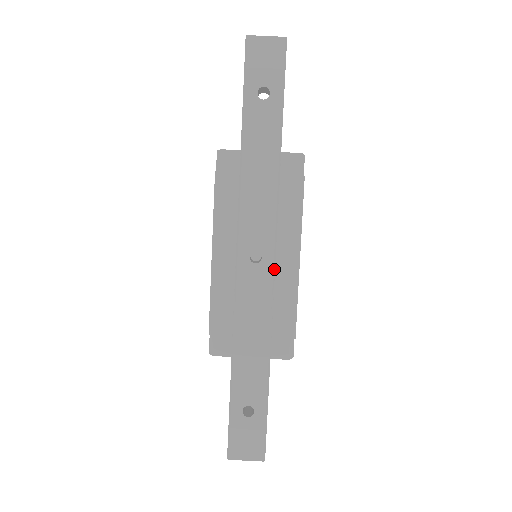
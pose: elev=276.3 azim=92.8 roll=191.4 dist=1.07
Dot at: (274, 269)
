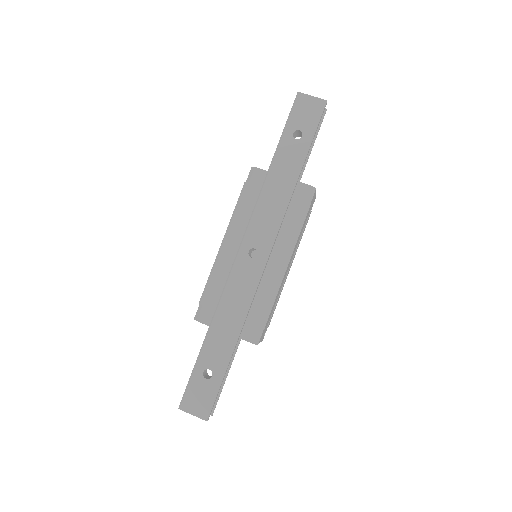
Dot at: (264, 267)
